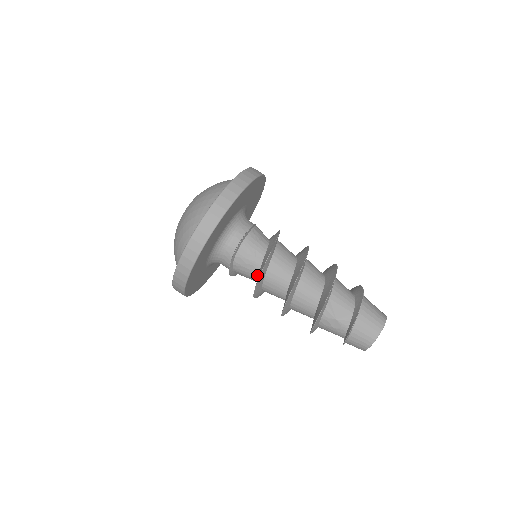
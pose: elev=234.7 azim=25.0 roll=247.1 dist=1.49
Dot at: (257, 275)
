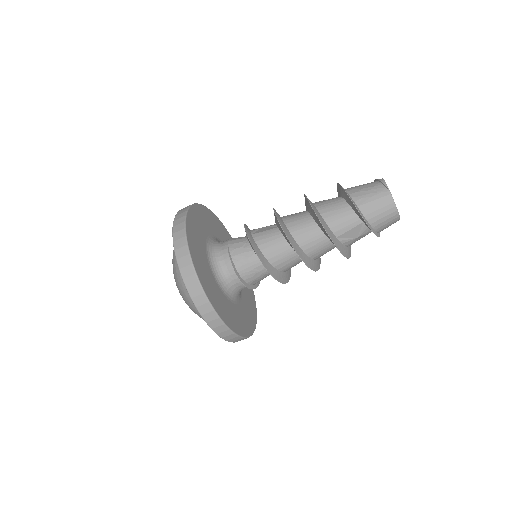
Dot at: occluded
